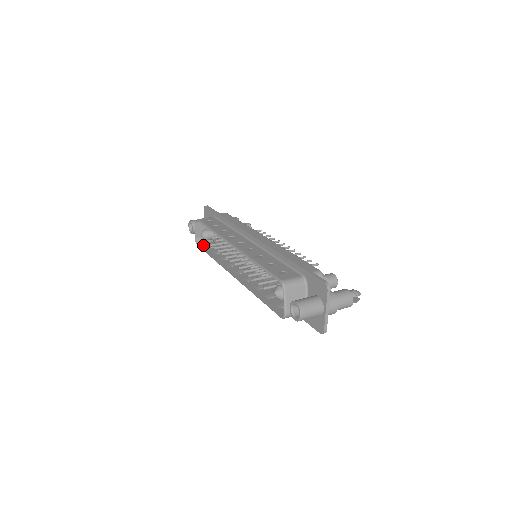
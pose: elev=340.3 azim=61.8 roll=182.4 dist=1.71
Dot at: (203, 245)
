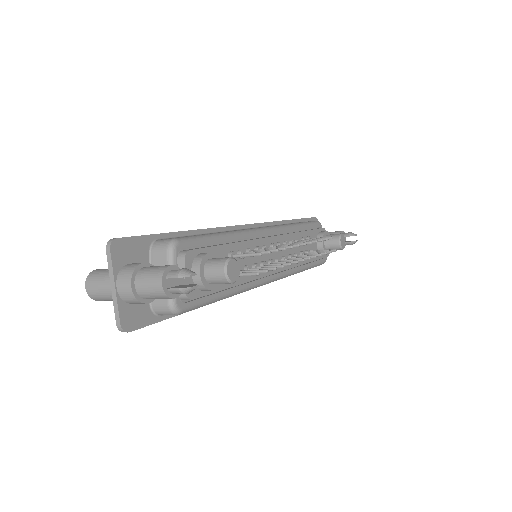
Dot at: occluded
